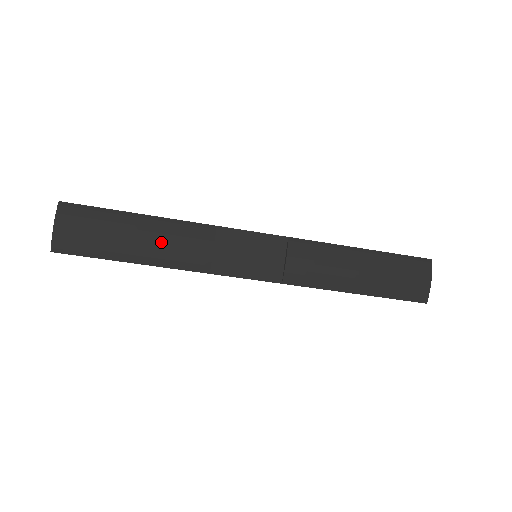
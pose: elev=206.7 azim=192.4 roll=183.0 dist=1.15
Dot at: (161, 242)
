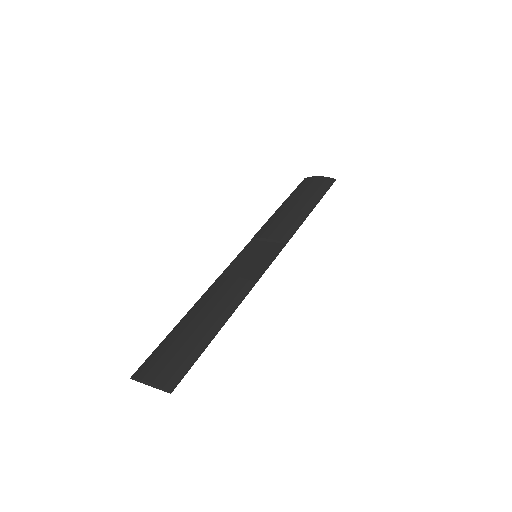
Dot at: (210, 307)
